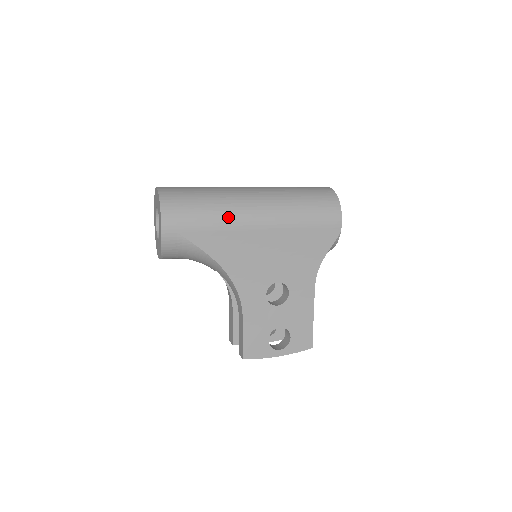
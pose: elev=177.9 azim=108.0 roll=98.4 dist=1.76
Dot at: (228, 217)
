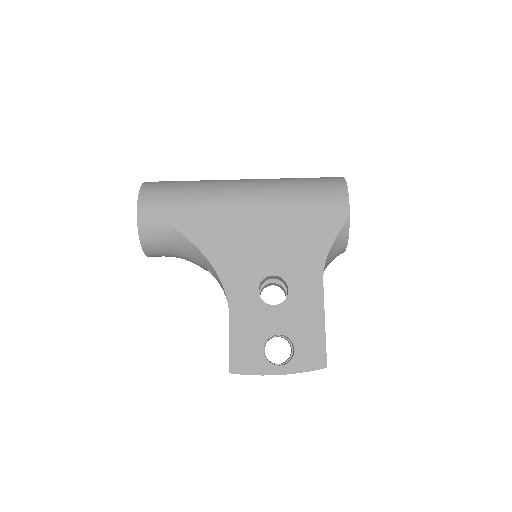
Dot at: (209, 197)
